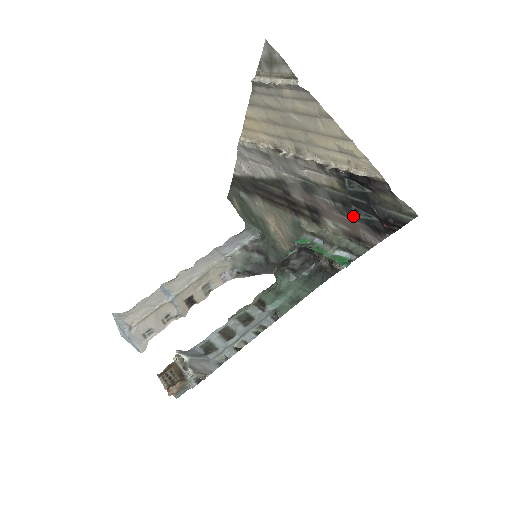
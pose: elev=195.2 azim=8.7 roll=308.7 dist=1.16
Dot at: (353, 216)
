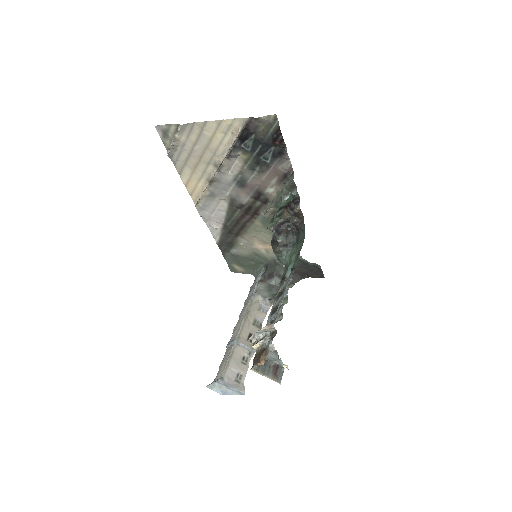
Dot at: (267, 164)
